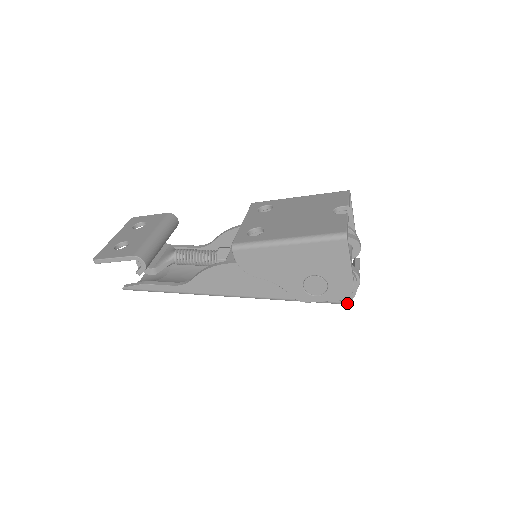
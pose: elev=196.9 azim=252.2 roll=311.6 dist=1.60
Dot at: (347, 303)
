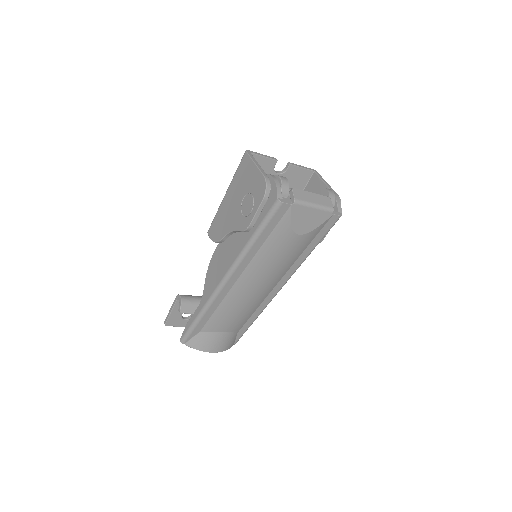
Dot at: (276, 201)
